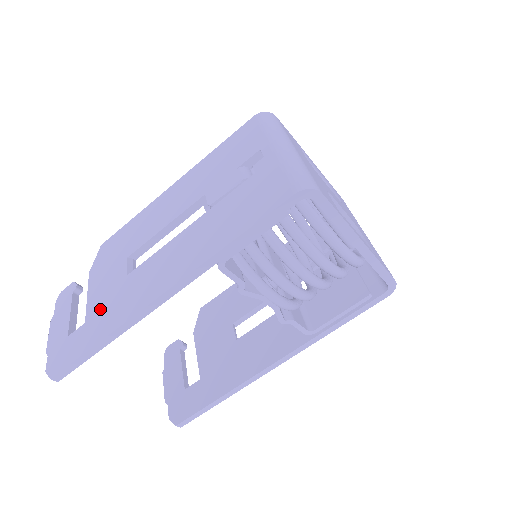
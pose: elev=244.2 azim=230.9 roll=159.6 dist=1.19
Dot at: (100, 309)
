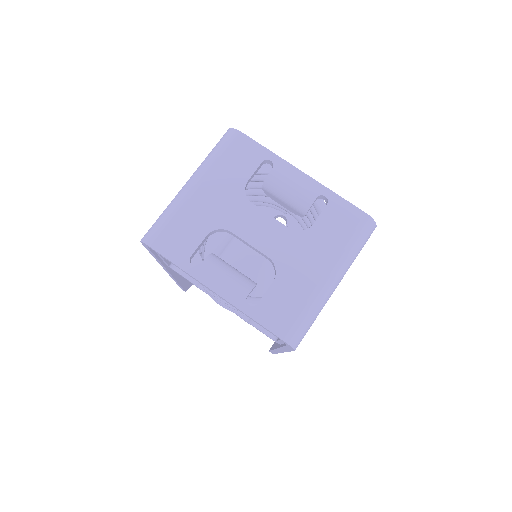
Dot at: occluded
